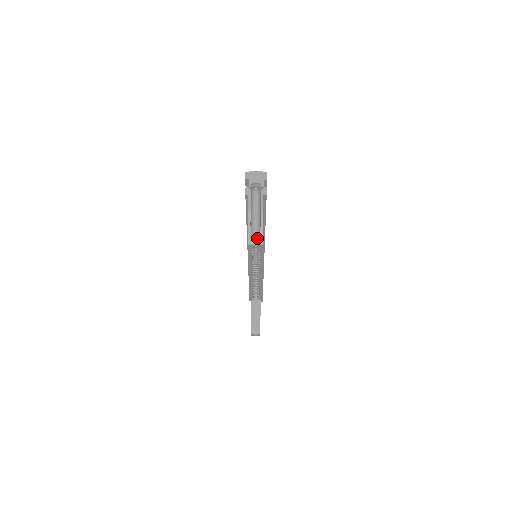
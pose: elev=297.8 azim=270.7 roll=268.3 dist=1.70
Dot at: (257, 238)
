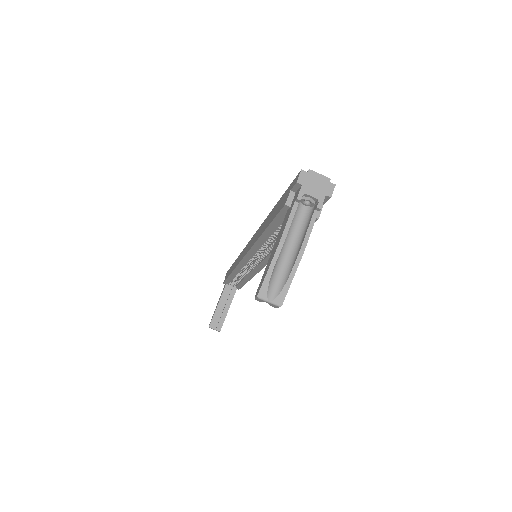
Dot at: (276, 292)
